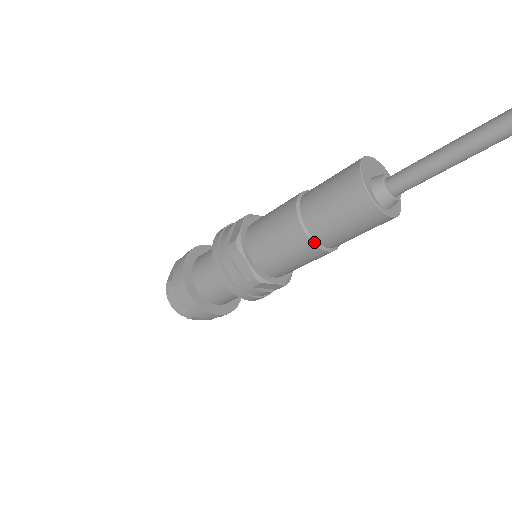
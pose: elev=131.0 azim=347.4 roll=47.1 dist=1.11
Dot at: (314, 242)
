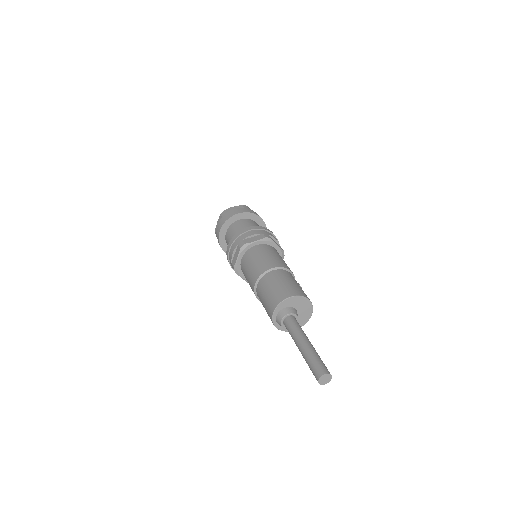
Dot at: (255, 292)
